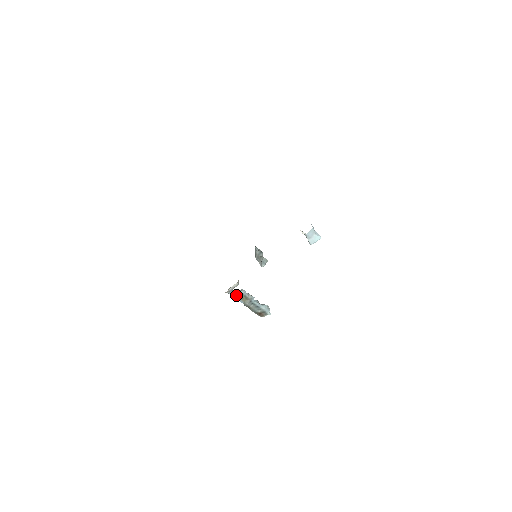
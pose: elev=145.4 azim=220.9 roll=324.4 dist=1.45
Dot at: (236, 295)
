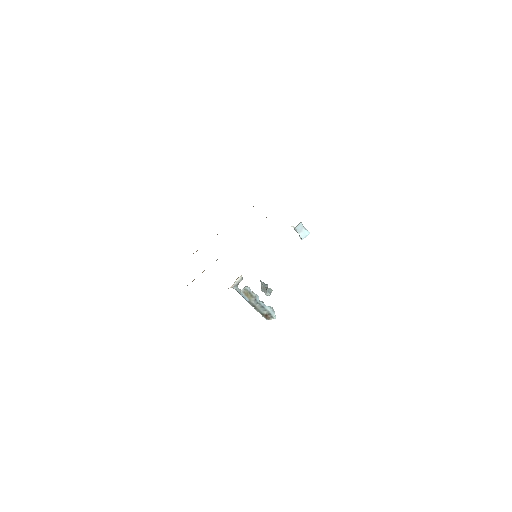
Dot at: (241, 291)
